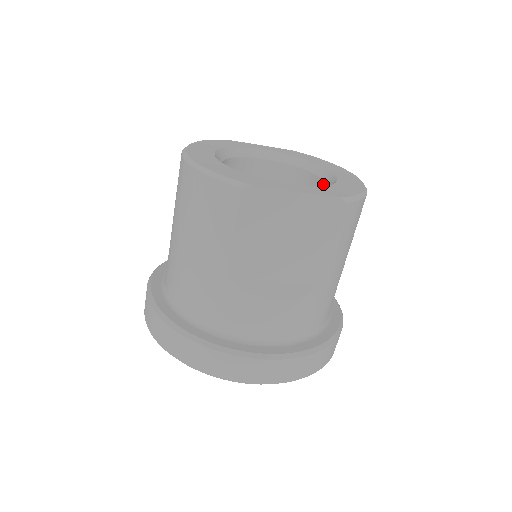
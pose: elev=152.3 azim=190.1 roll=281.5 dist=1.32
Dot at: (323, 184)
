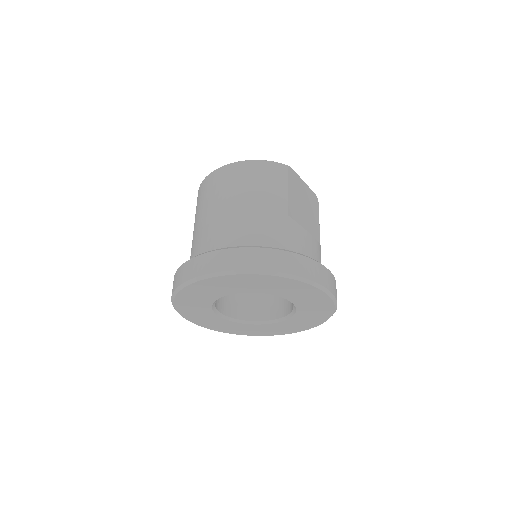
Dot at: occluded
